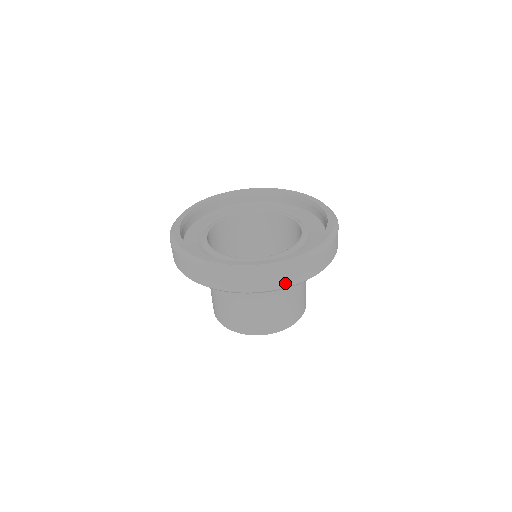
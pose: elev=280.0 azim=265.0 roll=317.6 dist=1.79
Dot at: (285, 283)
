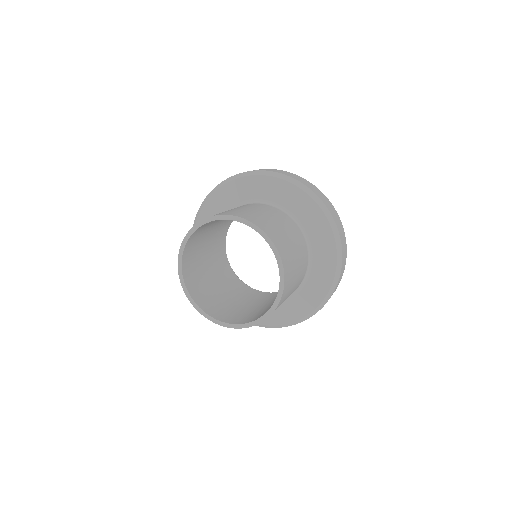
Dot at: (292, 177)
